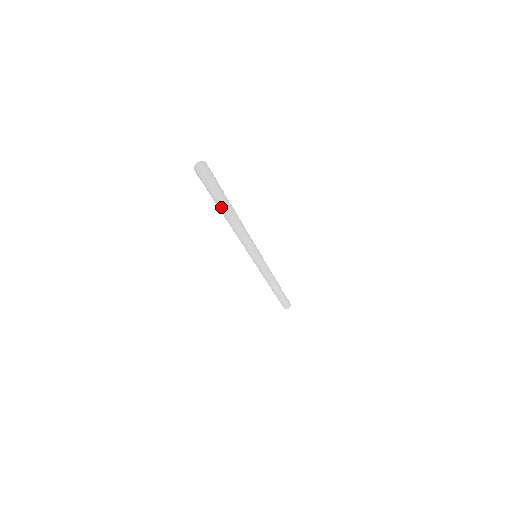
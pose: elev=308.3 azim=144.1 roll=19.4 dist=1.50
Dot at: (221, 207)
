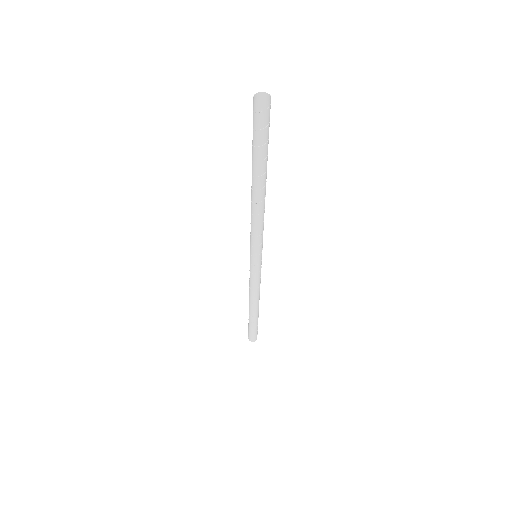
Dot at: (265, 166)
